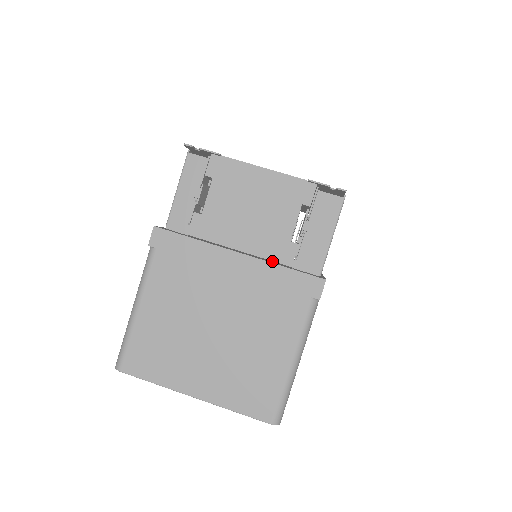
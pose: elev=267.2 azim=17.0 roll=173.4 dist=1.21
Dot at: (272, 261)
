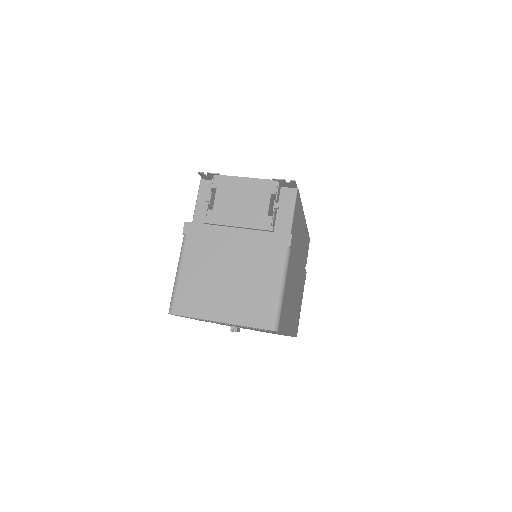
Dot at: occluded
